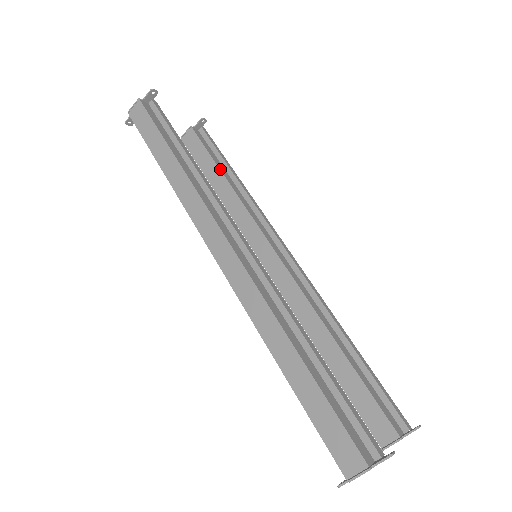
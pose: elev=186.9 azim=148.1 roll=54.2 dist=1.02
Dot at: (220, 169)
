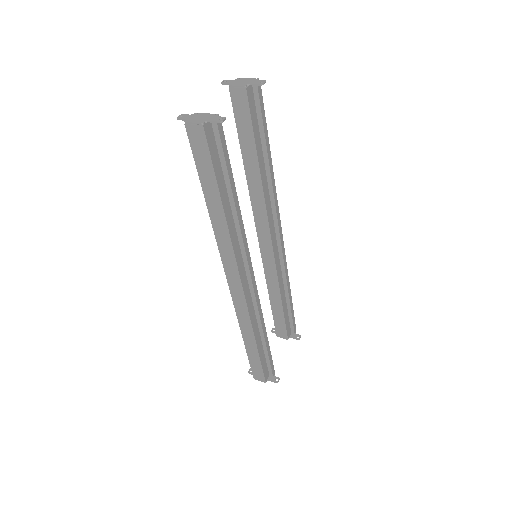
Dot at: (257, 154)
